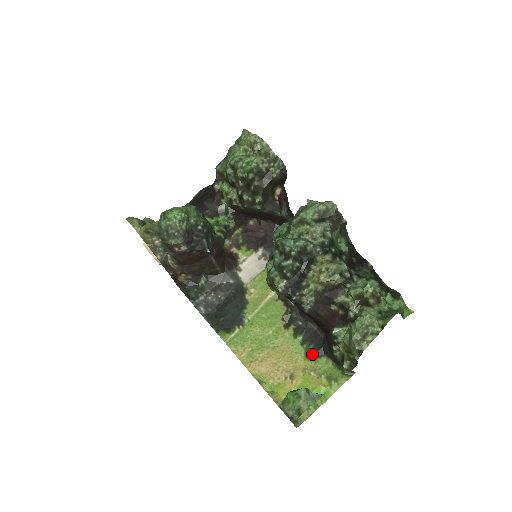
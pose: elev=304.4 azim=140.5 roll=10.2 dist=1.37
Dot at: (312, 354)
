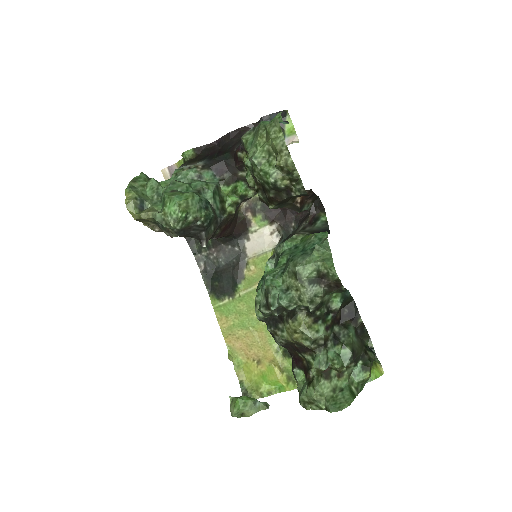
Dot at: (283, 351)
